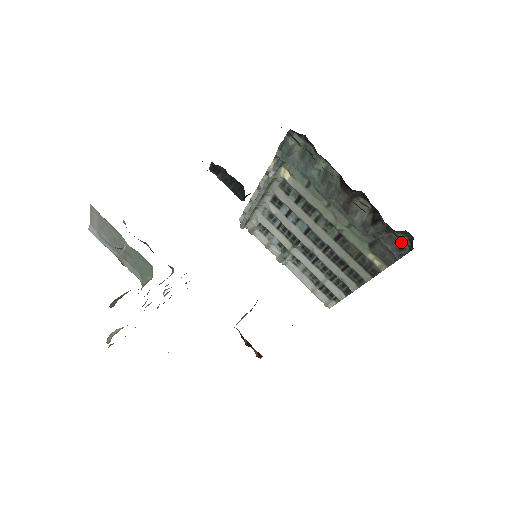
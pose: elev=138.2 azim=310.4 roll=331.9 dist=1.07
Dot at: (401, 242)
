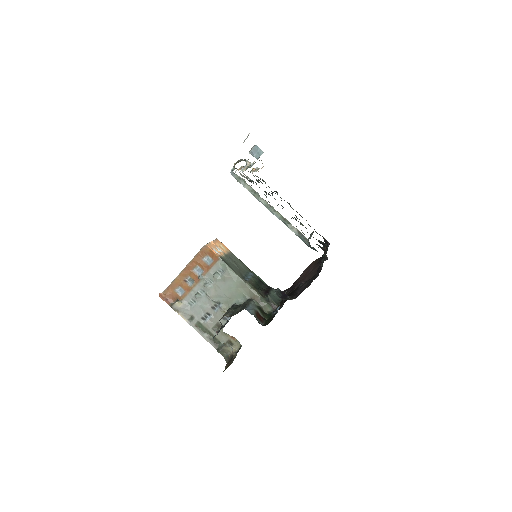
Dot at: occluded
